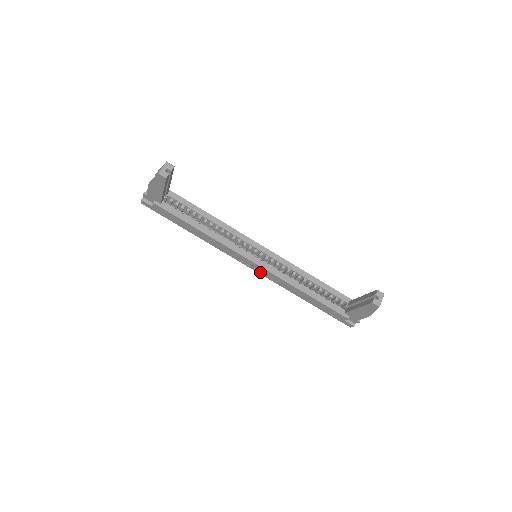
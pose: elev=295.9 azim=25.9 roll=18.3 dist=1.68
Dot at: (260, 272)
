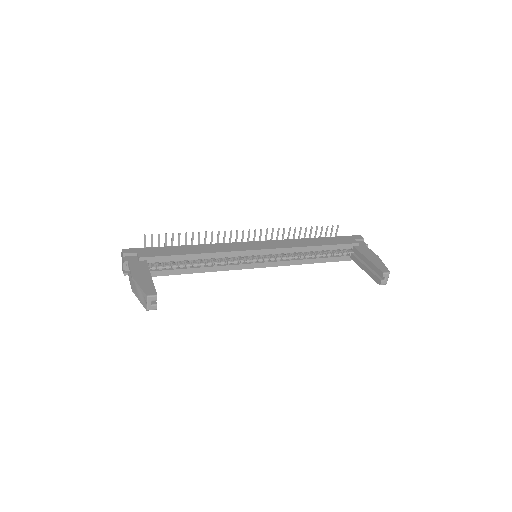
Dot at: occluded
